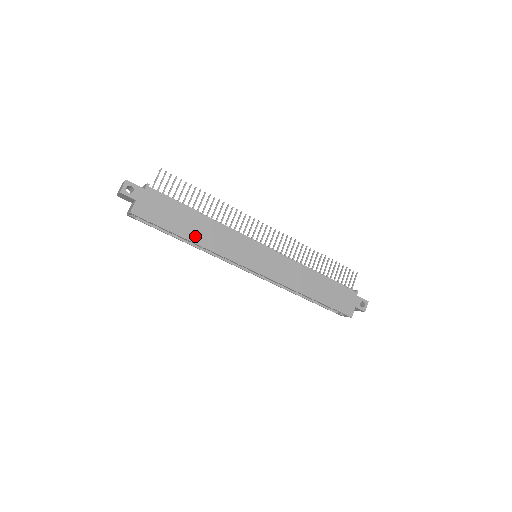
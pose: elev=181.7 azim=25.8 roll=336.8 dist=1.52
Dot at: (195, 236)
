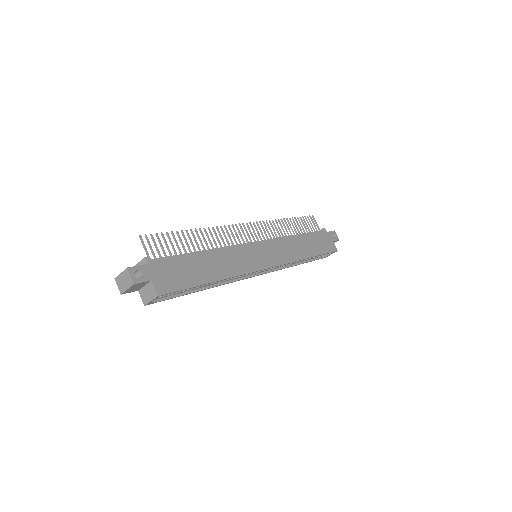
Dot at: (215, 274)
